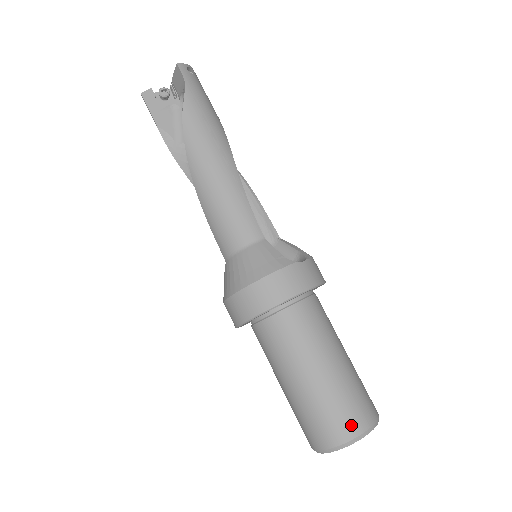
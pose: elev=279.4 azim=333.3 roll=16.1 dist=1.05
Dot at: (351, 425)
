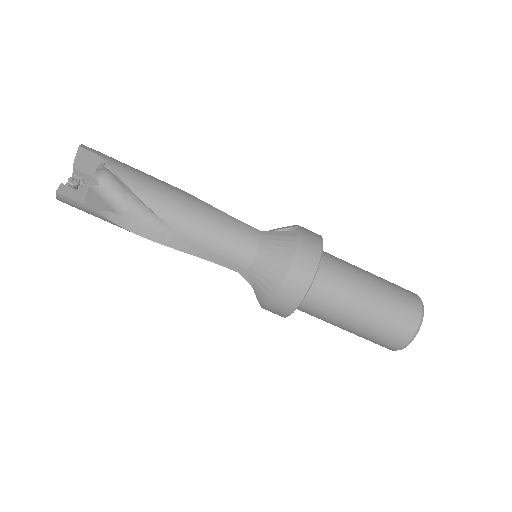
Dot at: (414, 305)
